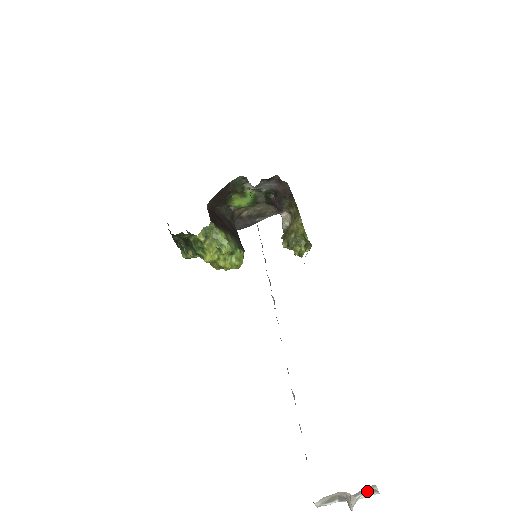
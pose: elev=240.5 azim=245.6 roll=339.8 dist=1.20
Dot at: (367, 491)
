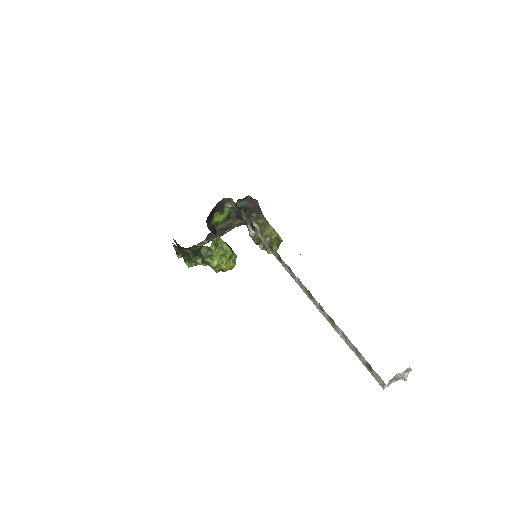
Dot at: (406, 371)
